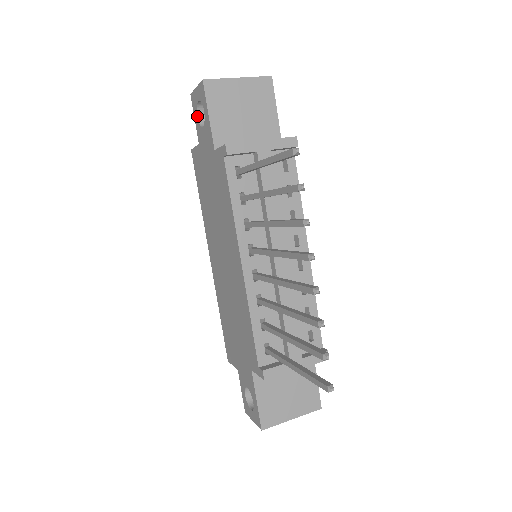
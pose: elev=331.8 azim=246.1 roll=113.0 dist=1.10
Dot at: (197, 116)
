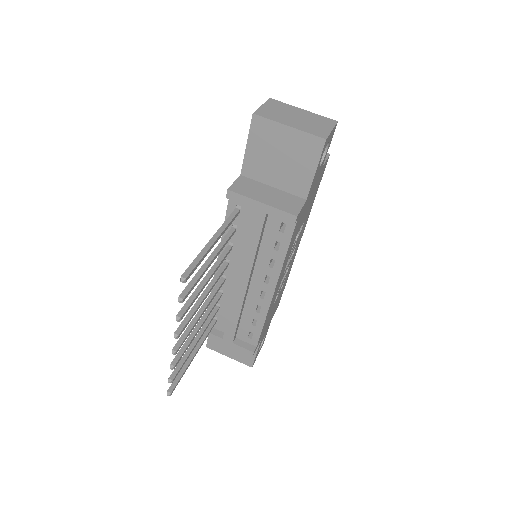
Dot at: occluded
